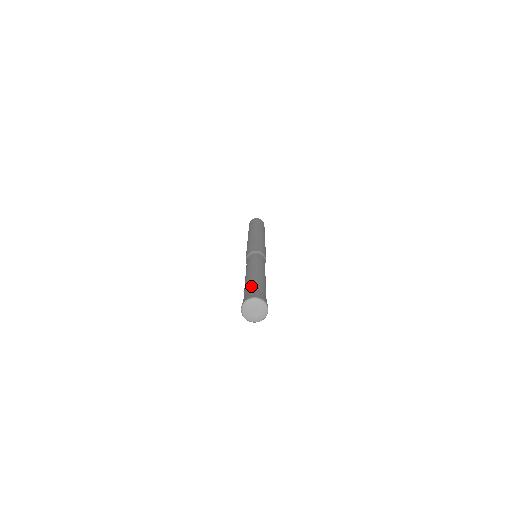
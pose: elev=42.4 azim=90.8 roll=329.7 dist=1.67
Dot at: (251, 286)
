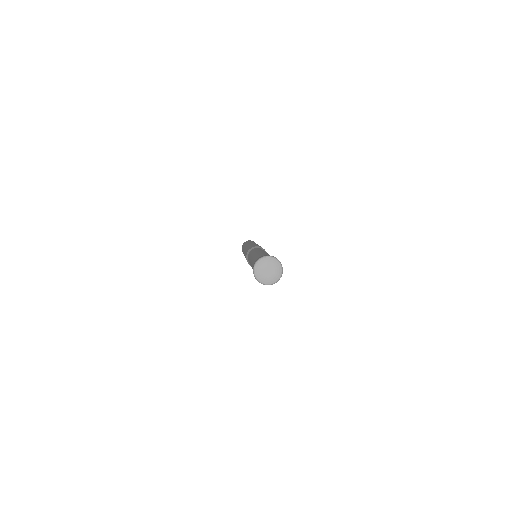
Dot at: (256, 258)
